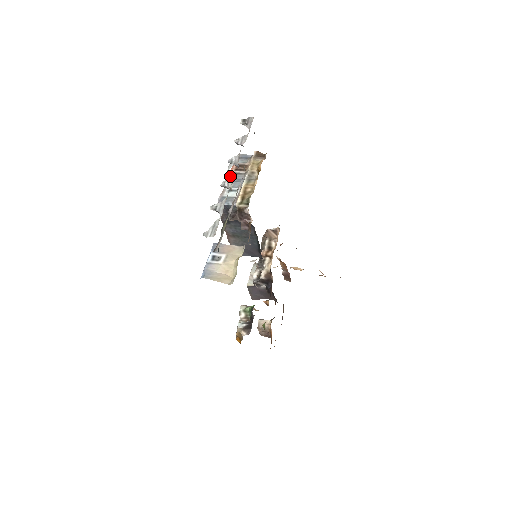
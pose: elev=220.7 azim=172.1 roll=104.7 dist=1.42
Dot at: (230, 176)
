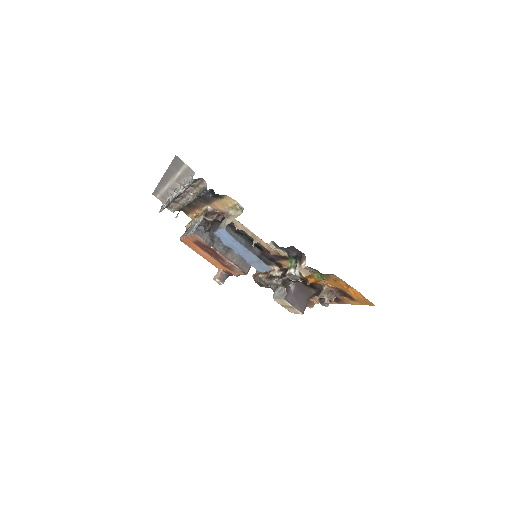
Dot at: (186, 235)
